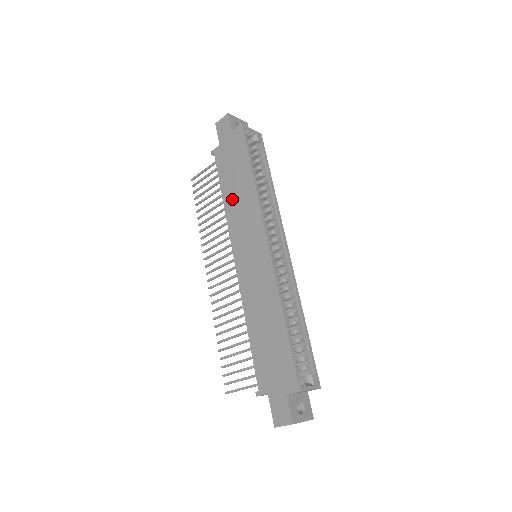
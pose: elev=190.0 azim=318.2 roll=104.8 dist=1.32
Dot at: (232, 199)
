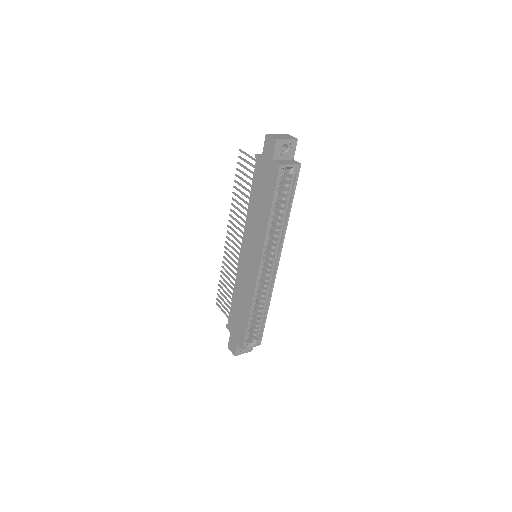
Dot at: (253, 212)
